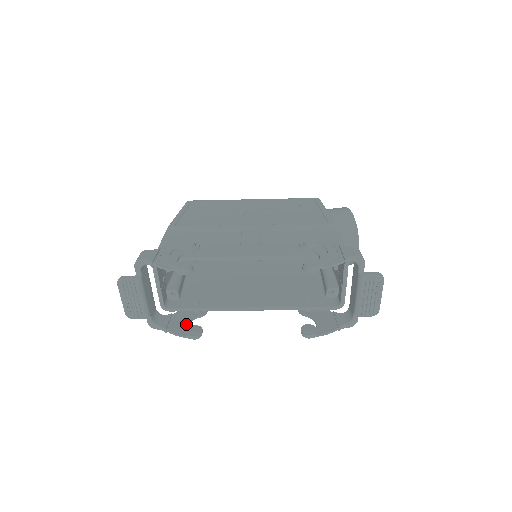
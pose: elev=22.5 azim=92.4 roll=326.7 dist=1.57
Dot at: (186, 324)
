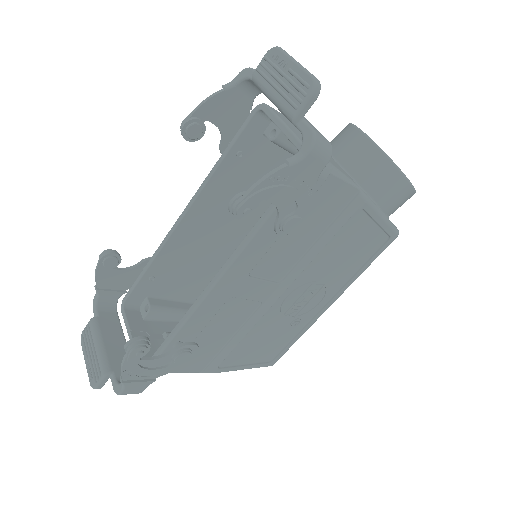
Dot at: (146, 359)
